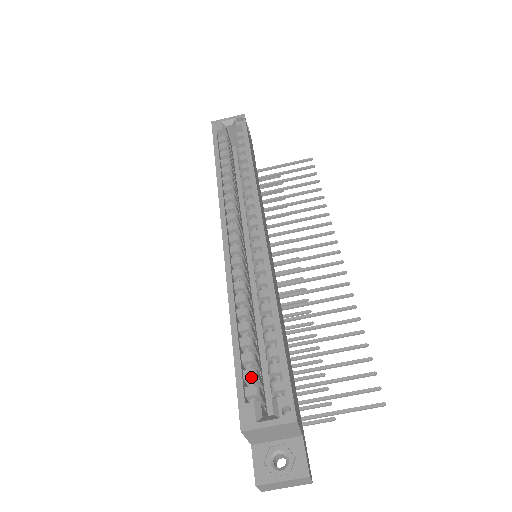
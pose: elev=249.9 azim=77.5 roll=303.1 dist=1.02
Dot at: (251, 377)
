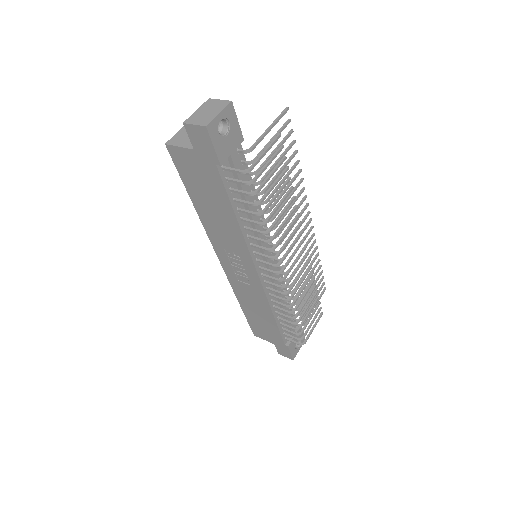
Dot at: occluded
